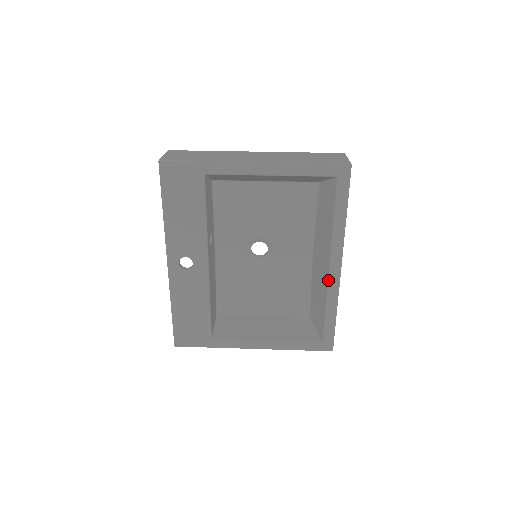
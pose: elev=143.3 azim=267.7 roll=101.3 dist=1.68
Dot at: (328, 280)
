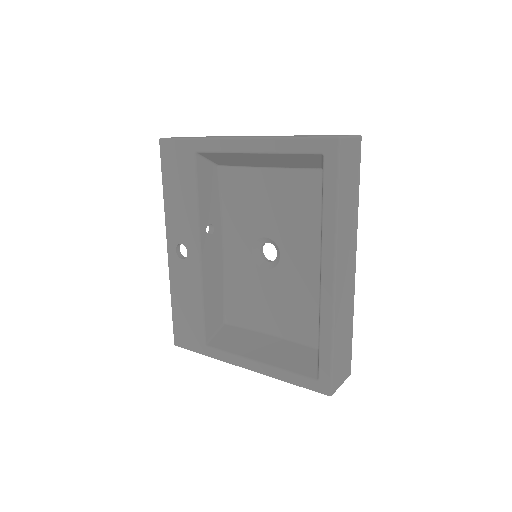
Dot at: (320, 293)
